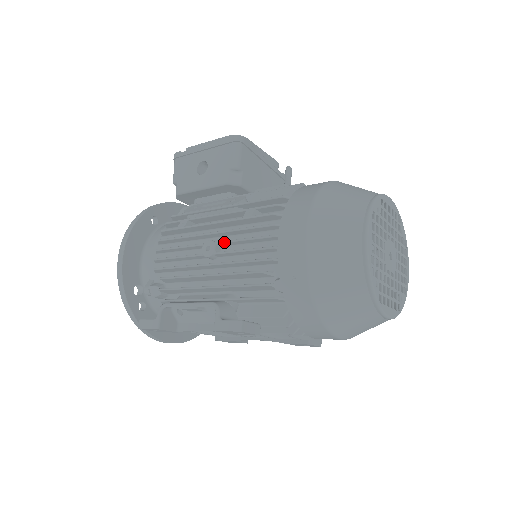
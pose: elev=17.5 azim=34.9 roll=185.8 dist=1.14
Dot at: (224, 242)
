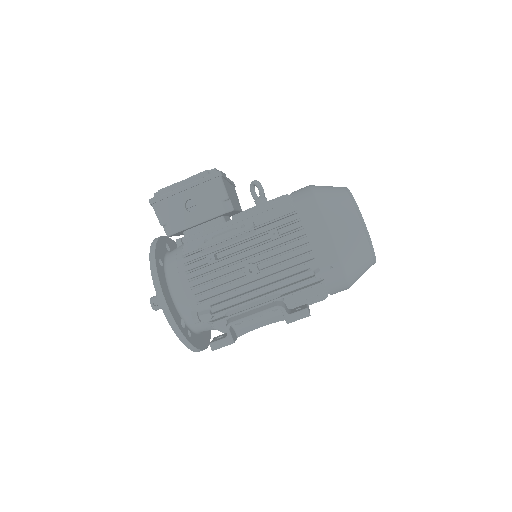
Dot at: (263, 261)
